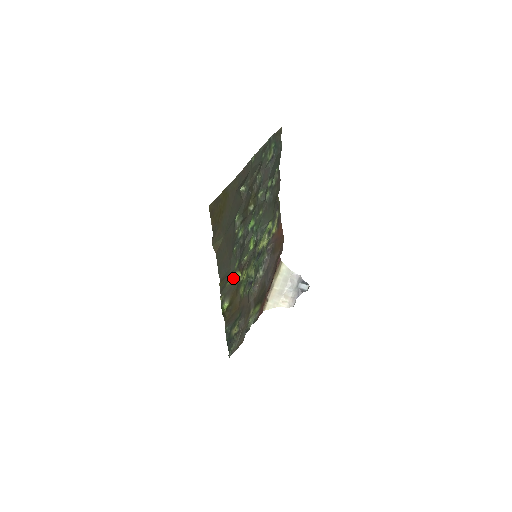
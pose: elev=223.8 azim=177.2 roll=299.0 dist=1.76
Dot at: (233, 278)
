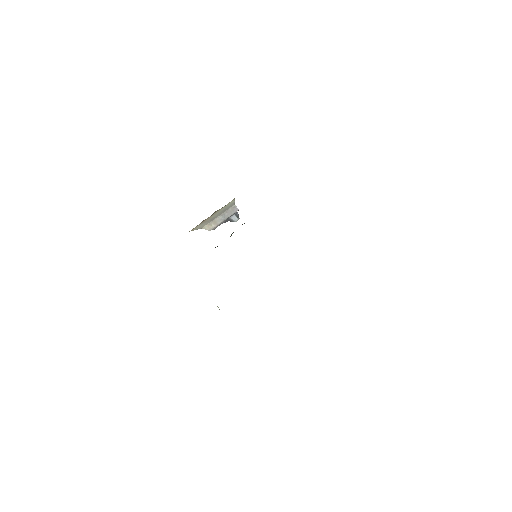
Dot at: occluded
